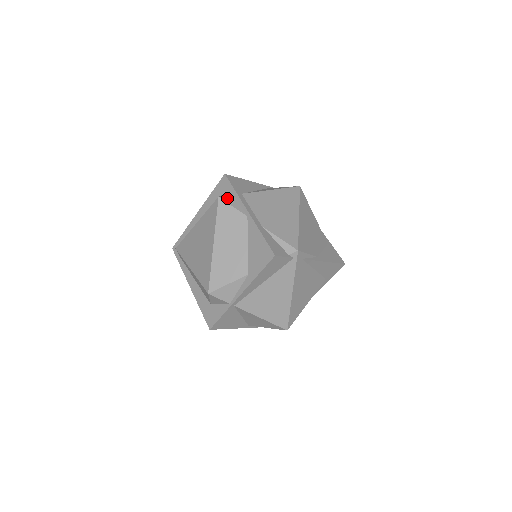
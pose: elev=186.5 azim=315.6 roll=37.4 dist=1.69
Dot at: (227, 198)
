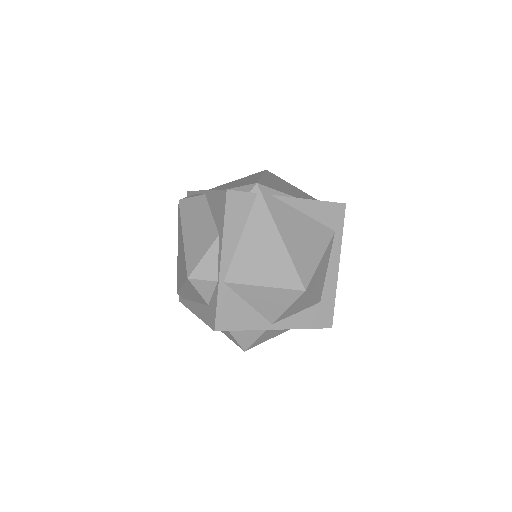
Dot at: (187, 197)
